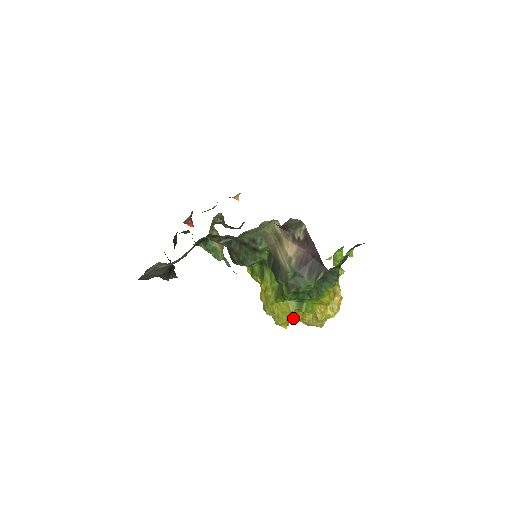
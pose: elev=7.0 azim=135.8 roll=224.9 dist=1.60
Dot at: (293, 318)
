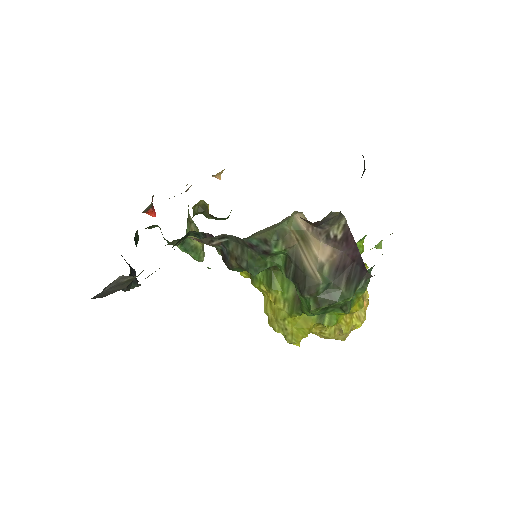
Dot at: (309, 333)
